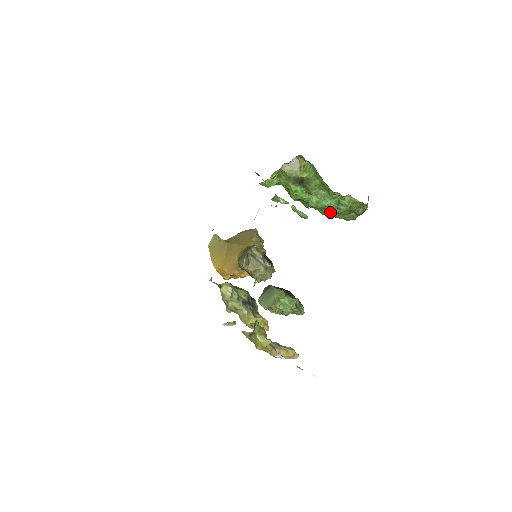
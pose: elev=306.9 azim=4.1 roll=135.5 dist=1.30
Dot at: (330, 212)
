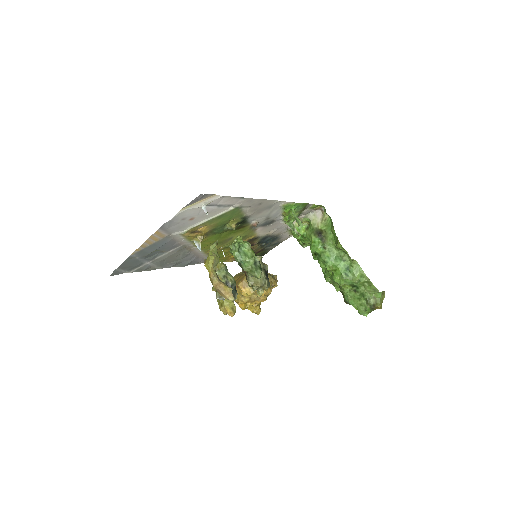
Dot at: (339, 277)
